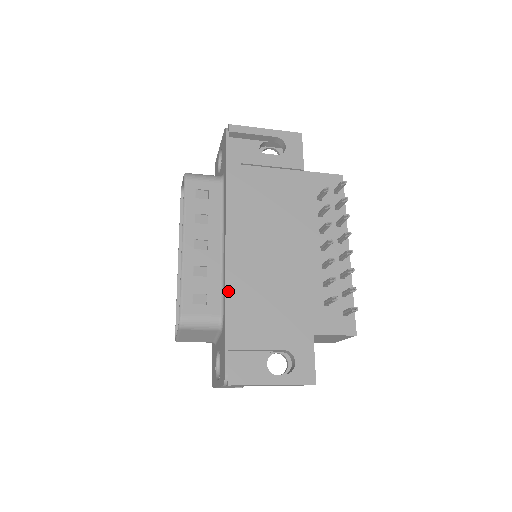
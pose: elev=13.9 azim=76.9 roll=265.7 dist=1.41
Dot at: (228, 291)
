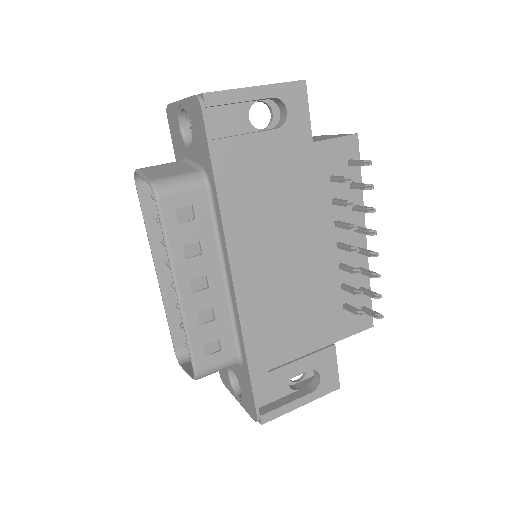
Dot at: (246, 336)
